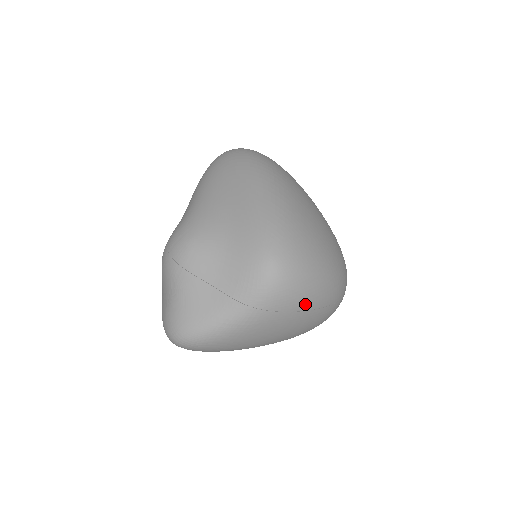
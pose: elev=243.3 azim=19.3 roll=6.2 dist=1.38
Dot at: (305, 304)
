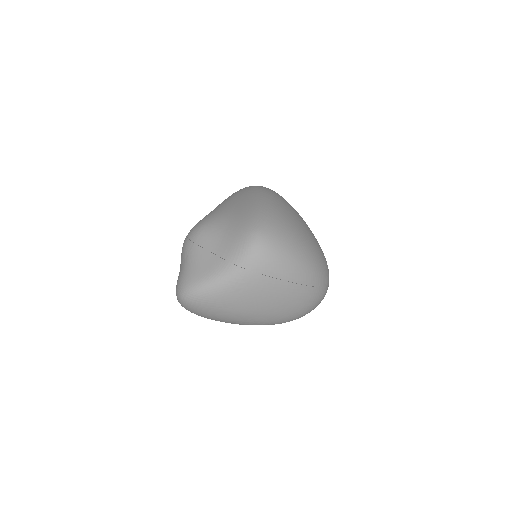
Dot at: (282, 273)
